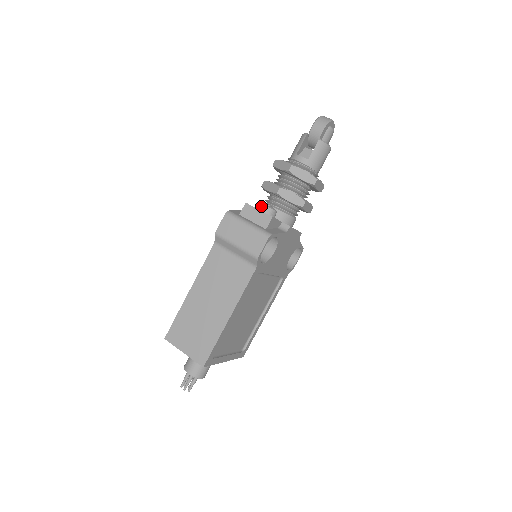
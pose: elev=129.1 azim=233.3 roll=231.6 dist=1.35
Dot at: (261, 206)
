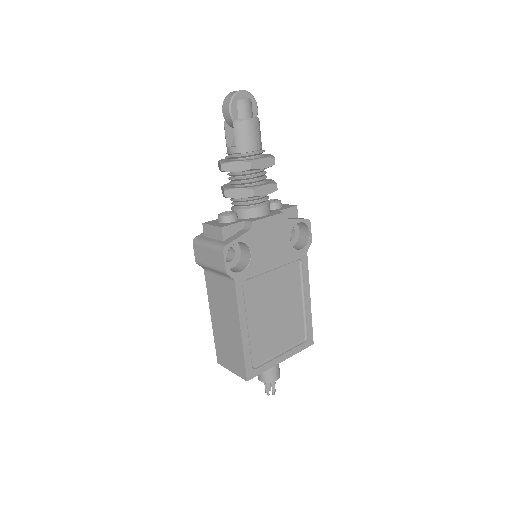
Dot at: (218, 218)
